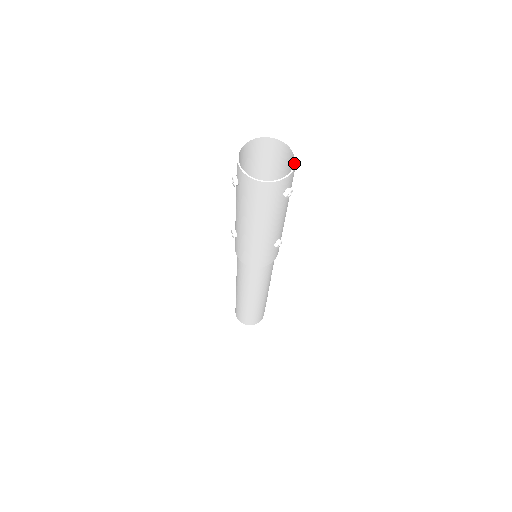
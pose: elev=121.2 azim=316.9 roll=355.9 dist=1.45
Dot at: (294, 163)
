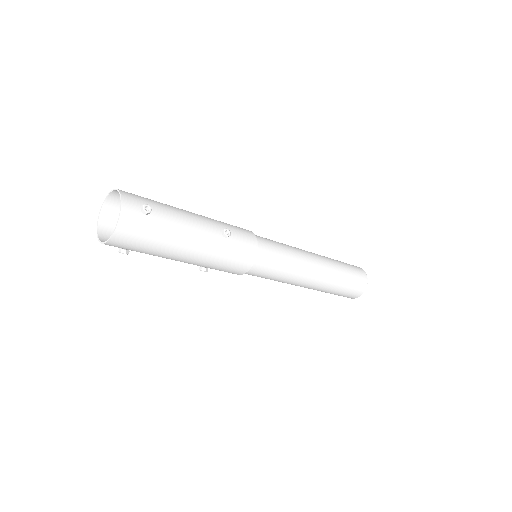
Dot at: occluded
